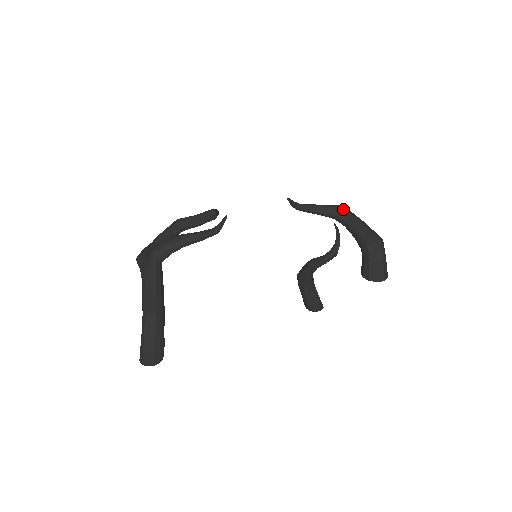
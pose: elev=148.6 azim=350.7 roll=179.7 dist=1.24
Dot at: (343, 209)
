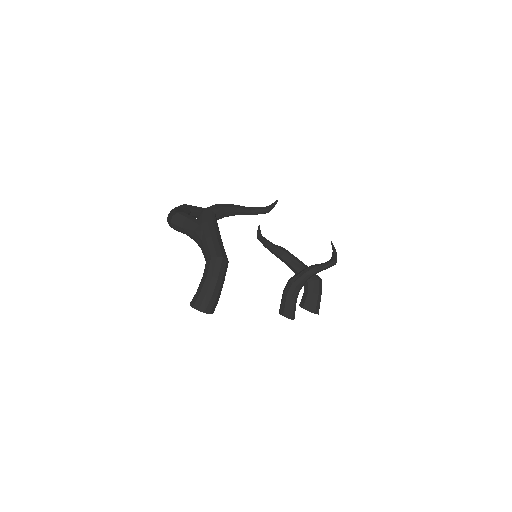
Dot at: occluded
